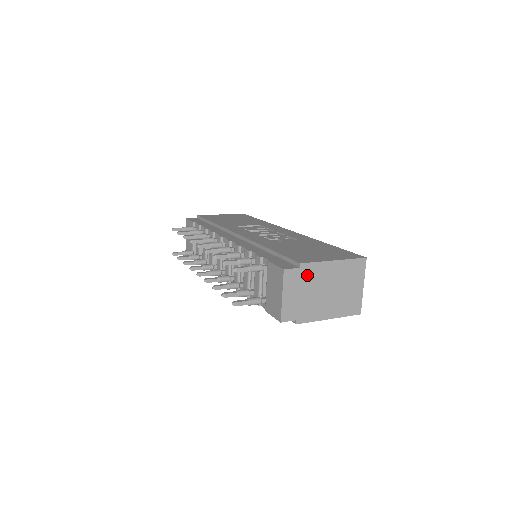
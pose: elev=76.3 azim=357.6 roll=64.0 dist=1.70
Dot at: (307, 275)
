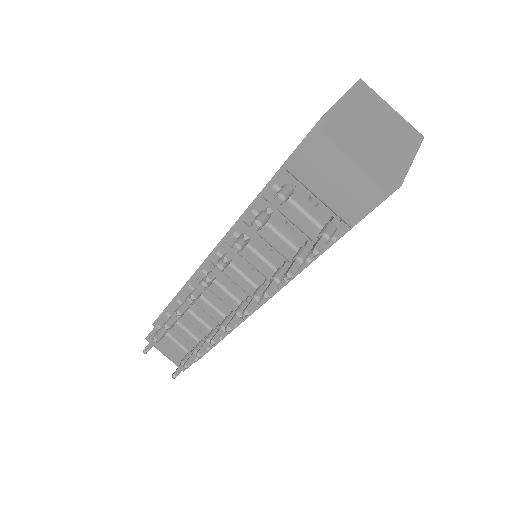
Dot at: (343, 125)
